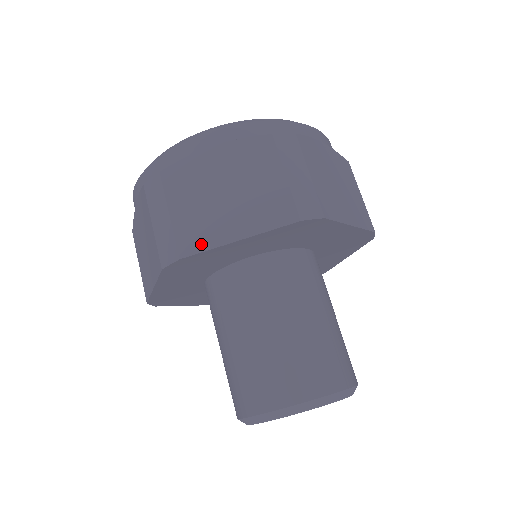
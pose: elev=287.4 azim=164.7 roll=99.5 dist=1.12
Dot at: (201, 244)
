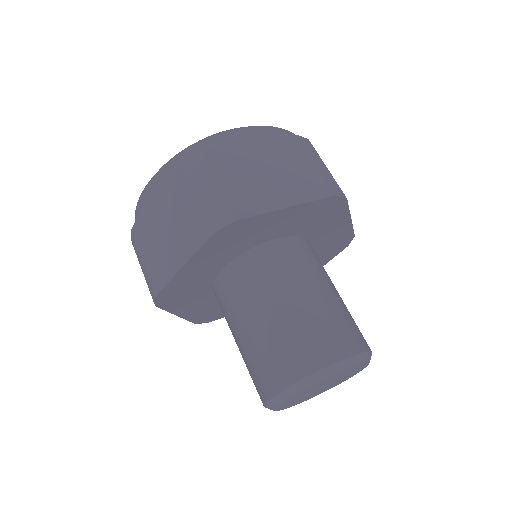
Dot at: (254, 209)
